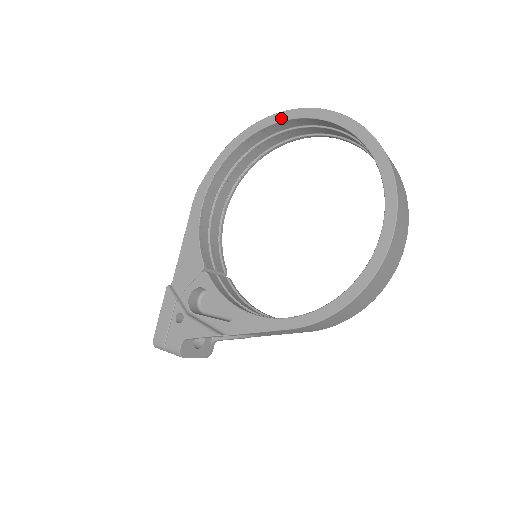
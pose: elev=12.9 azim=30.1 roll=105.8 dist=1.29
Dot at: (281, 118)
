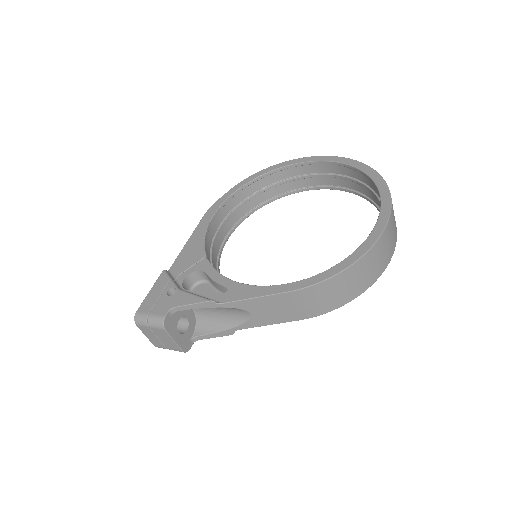
Dot at: (294, 162)
